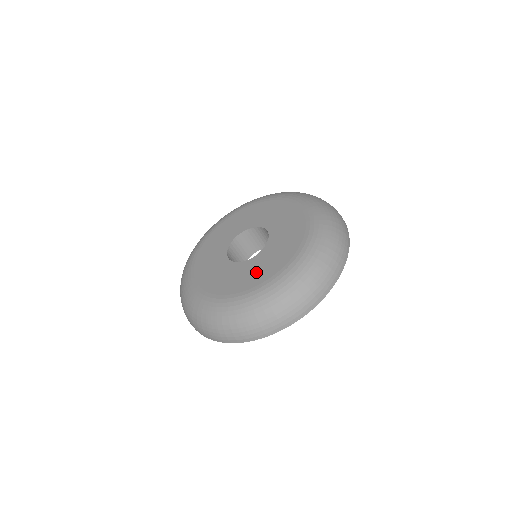
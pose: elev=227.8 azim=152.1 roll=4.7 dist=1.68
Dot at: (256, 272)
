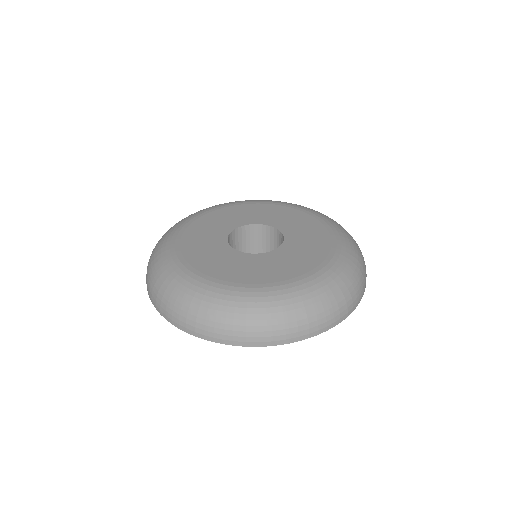
Dot at: (301, 256)
